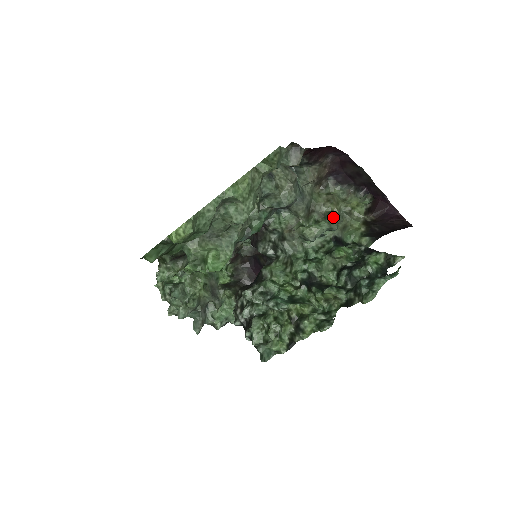
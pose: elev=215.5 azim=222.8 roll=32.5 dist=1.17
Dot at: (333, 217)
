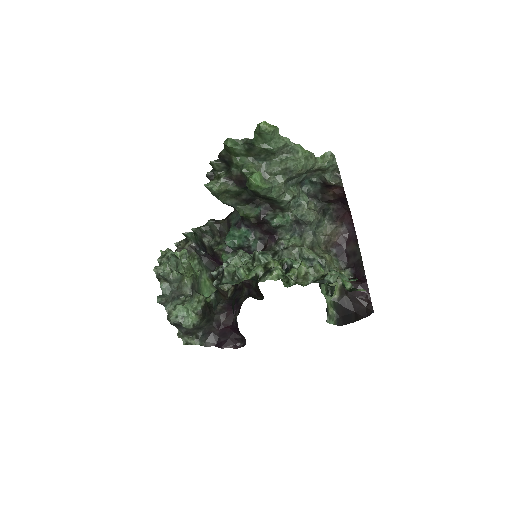
Dot at: (326, 259)
